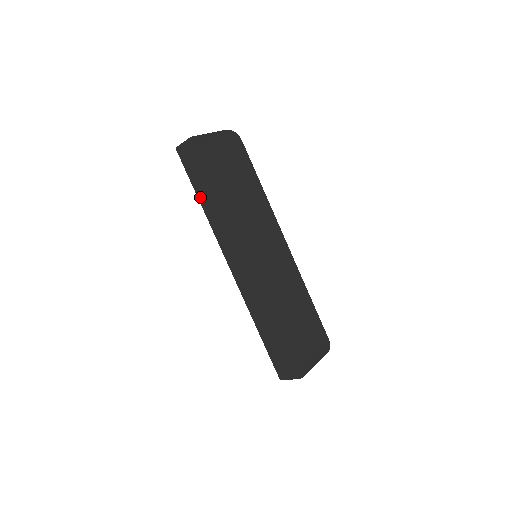
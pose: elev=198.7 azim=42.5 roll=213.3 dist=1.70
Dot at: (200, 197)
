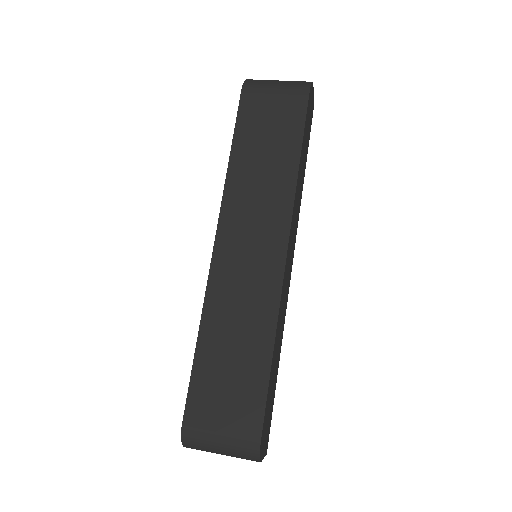
Dot at: occluded
